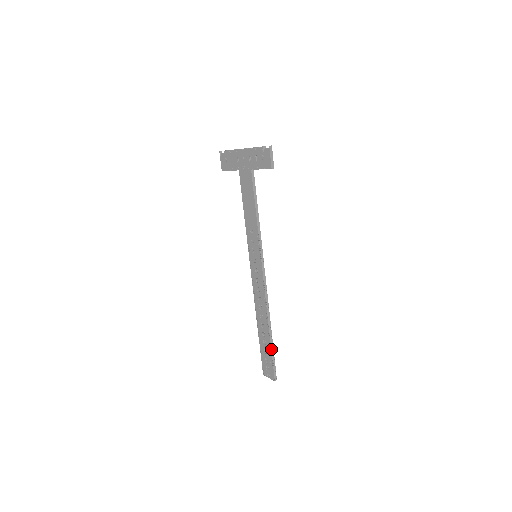
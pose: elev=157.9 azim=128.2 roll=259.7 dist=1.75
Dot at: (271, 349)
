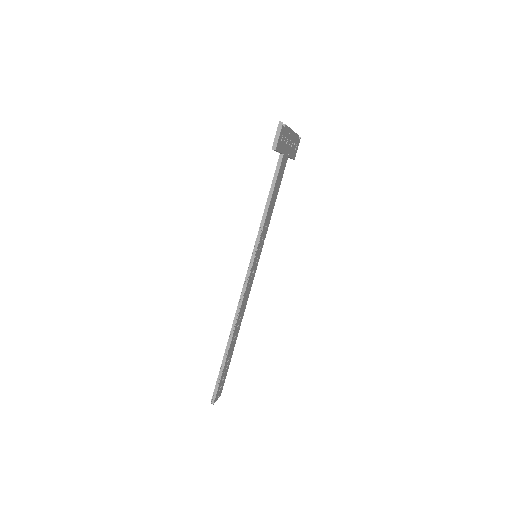
Dot at: (221, 365)
